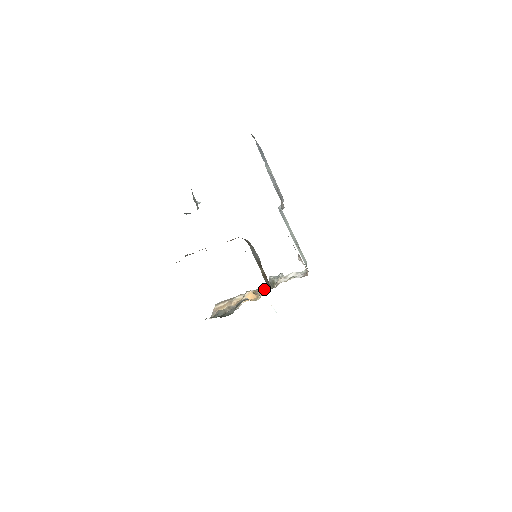
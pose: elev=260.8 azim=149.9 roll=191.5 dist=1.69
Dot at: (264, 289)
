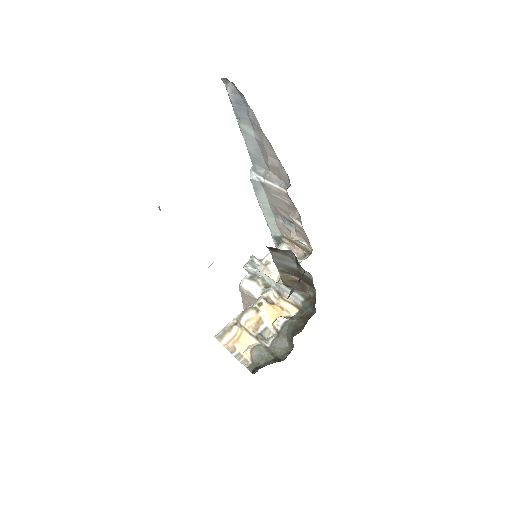
Dot at: occluded
